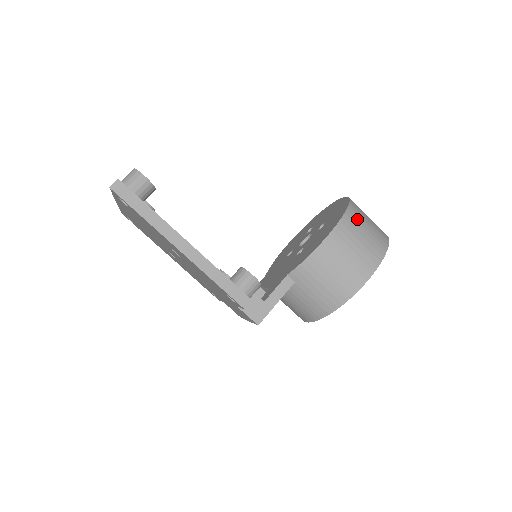
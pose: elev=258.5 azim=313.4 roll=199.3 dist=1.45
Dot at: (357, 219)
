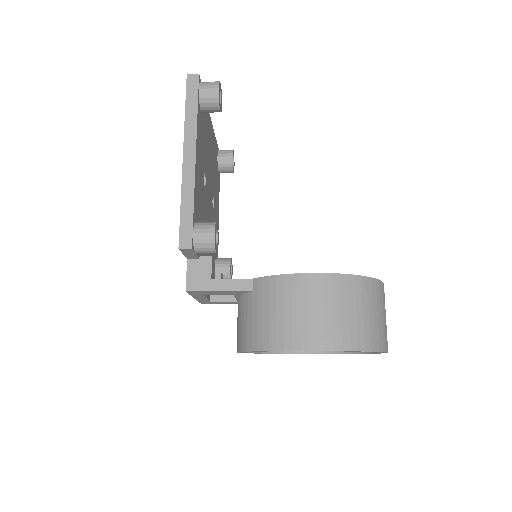
Dot at: (363, 294)
